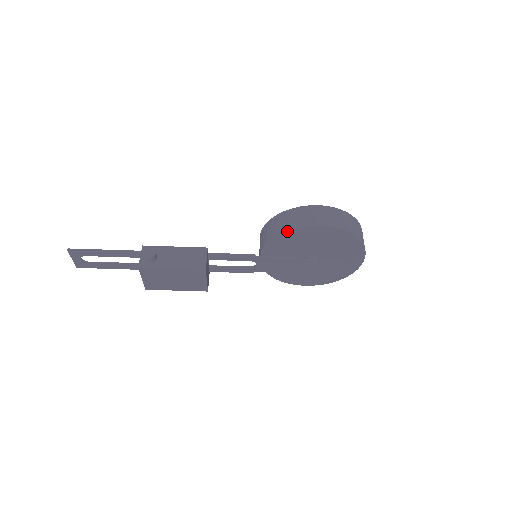
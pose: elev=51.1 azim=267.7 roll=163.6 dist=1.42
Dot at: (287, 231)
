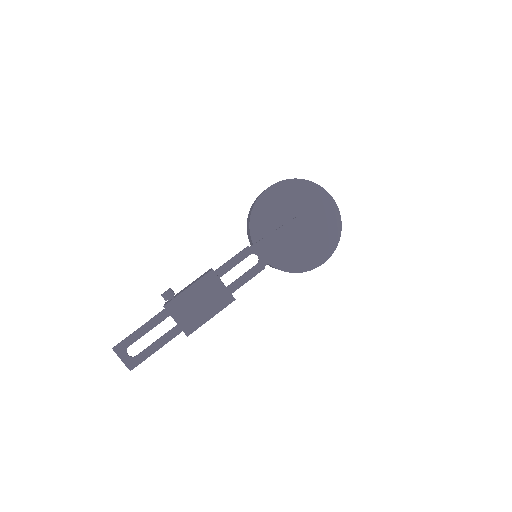
Dot at: (252, 210)
